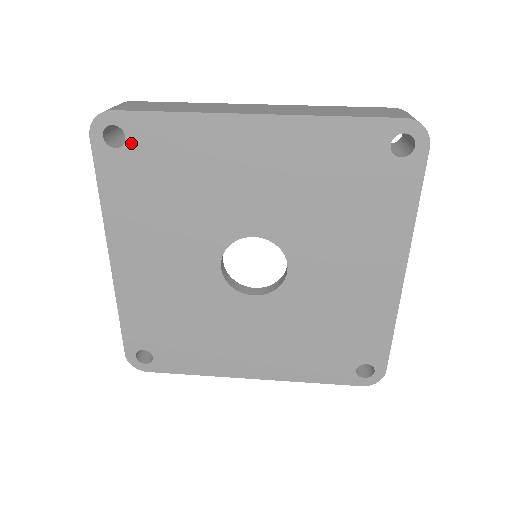
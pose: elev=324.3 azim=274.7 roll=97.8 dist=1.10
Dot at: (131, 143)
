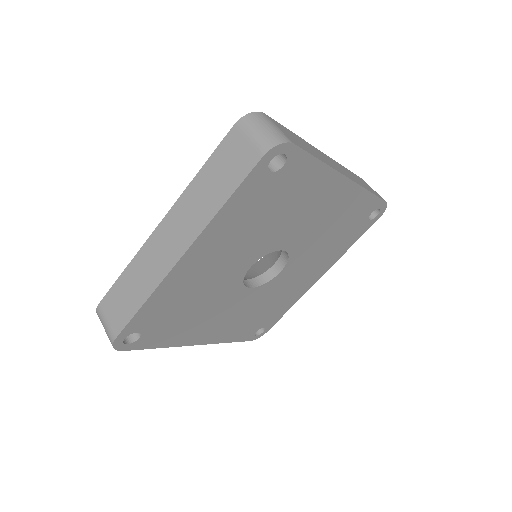
Dot at: (282, 171)
